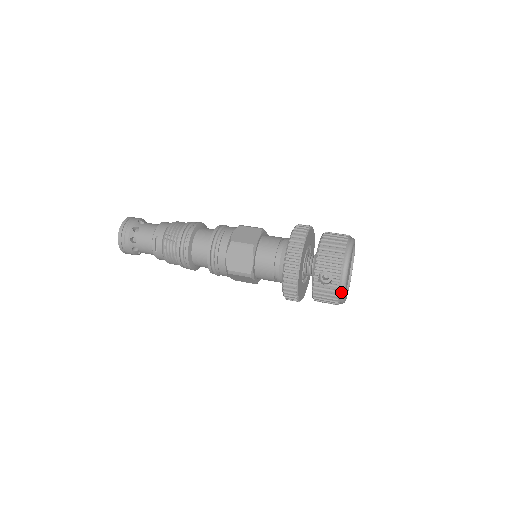
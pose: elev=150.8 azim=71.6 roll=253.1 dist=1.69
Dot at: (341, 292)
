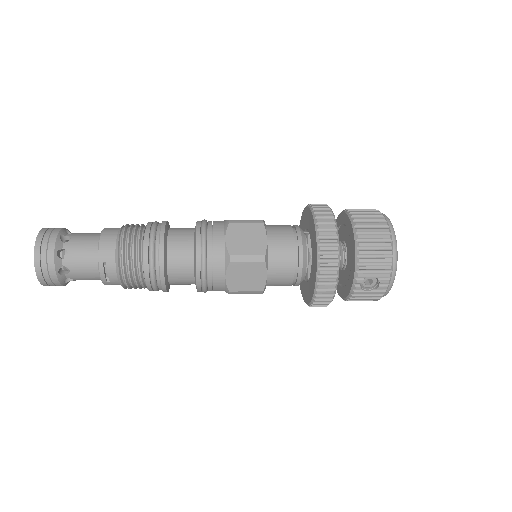
Dot at: (386, 293)
